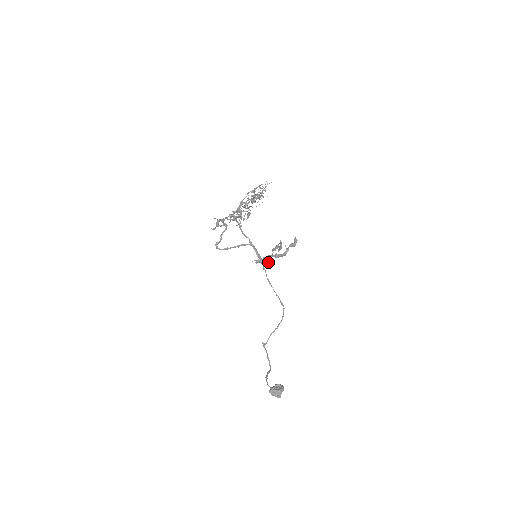
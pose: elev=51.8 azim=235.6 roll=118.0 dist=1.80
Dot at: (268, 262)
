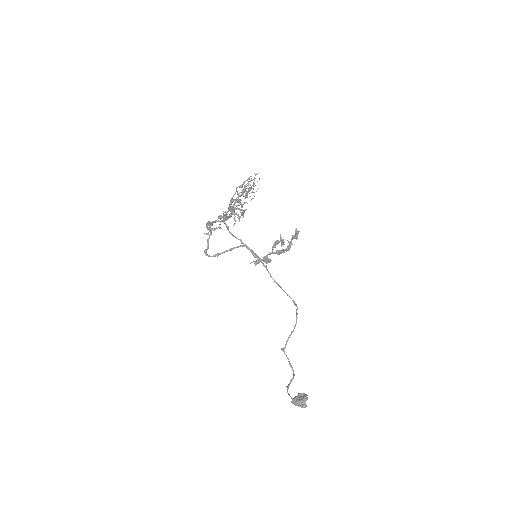
Dot at: occluded
